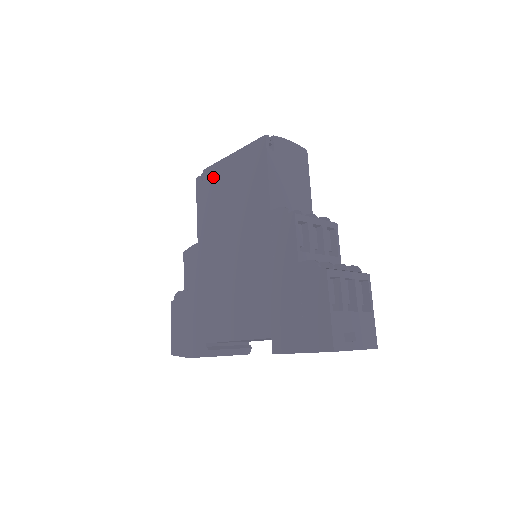
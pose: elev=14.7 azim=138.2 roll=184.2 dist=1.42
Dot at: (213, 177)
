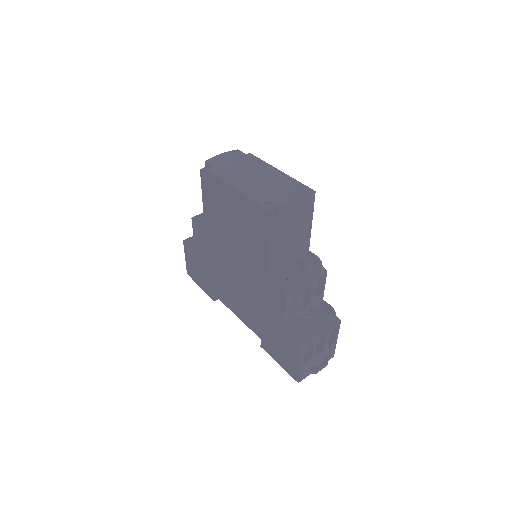
Dot at: (218, 189)
